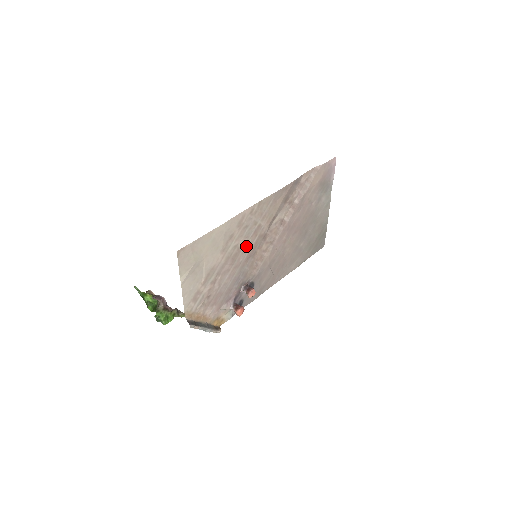
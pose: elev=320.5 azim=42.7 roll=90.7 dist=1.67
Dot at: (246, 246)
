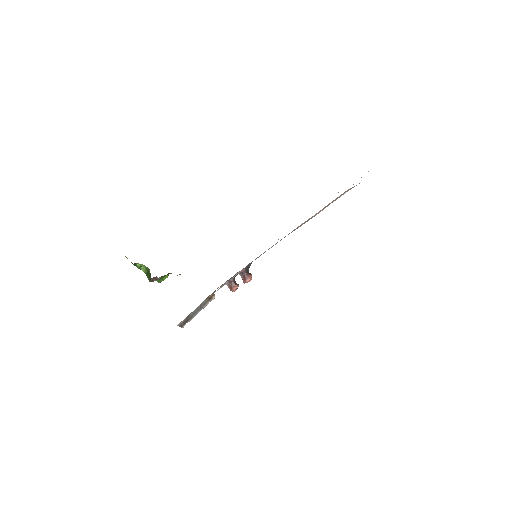
Dot at: occluded
